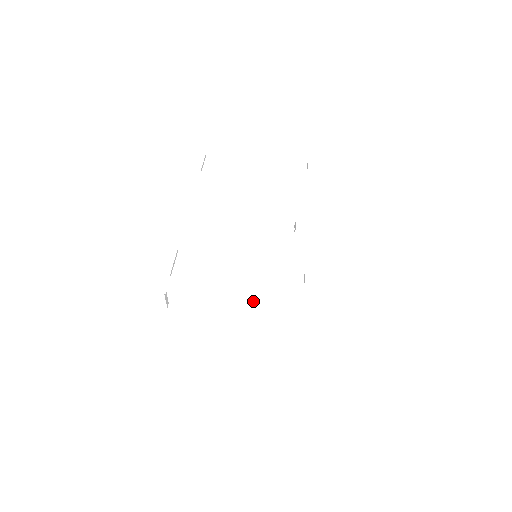
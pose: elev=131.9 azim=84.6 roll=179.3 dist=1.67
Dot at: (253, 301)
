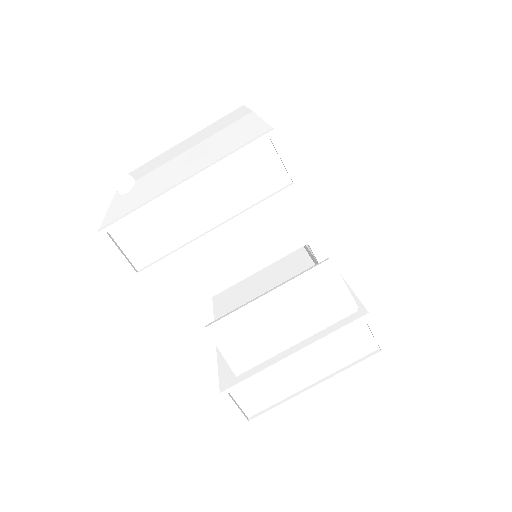
Dot at: occluded
